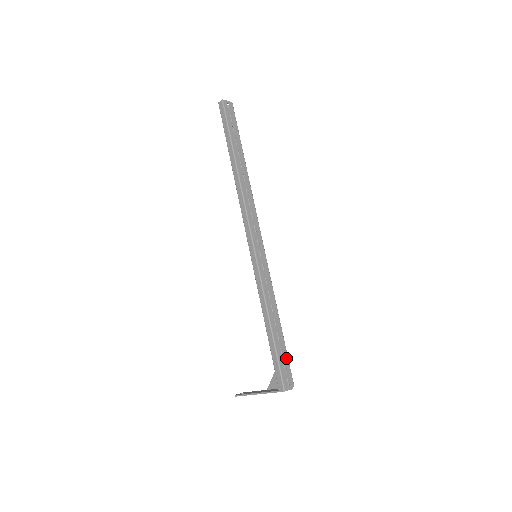
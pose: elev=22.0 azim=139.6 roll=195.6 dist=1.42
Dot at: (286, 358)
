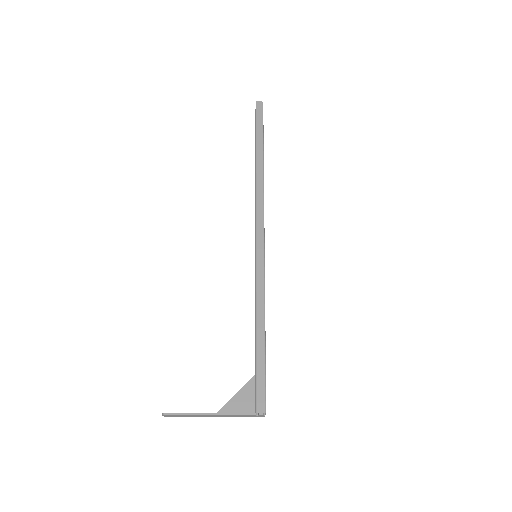
Dot at: occluded
